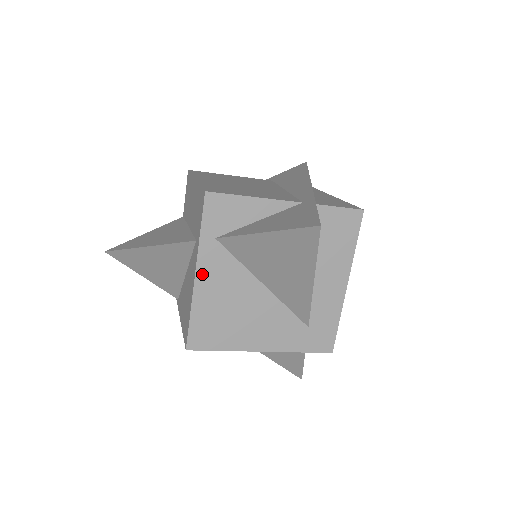
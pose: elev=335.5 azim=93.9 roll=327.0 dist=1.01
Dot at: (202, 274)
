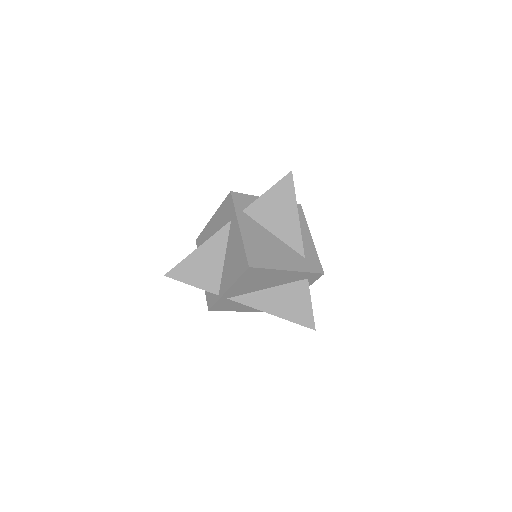
Dot at: (242, 227)
